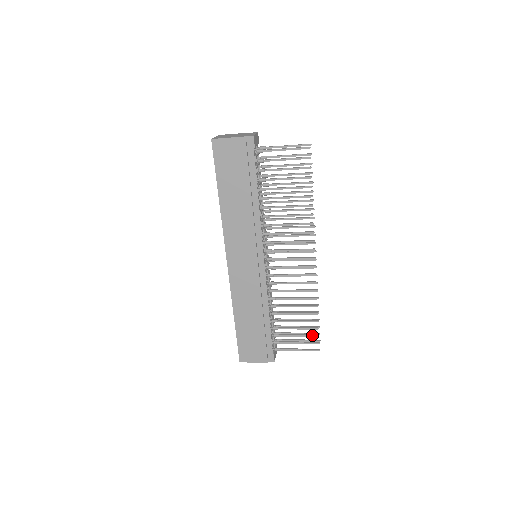
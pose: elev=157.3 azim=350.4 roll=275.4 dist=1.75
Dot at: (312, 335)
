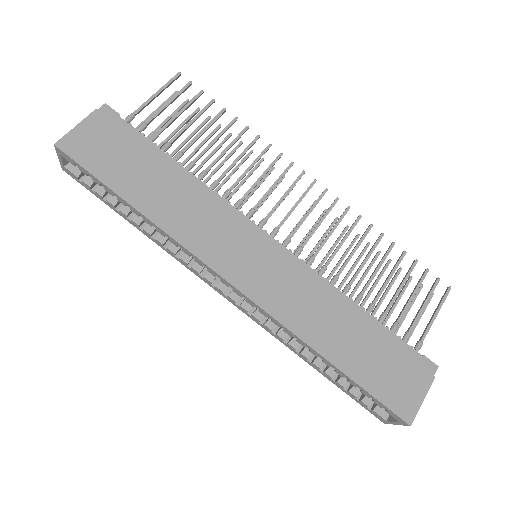
Dot at: (422, 276)
